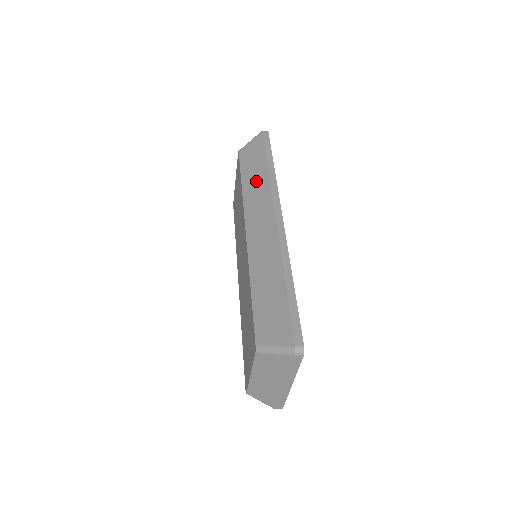
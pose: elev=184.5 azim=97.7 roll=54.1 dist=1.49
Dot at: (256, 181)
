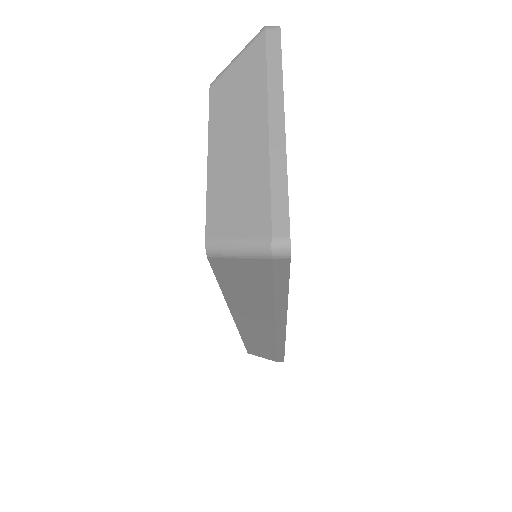
Dot at: occluded
